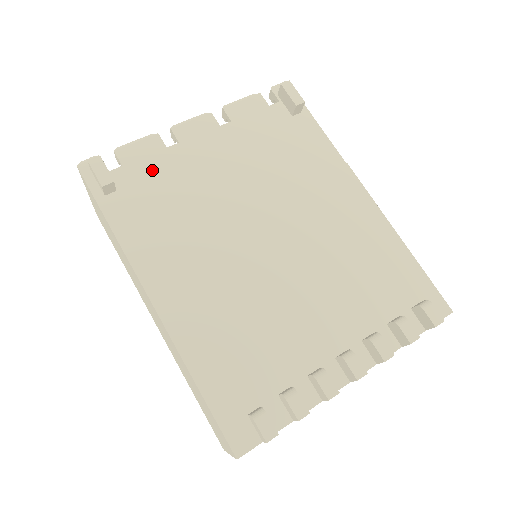
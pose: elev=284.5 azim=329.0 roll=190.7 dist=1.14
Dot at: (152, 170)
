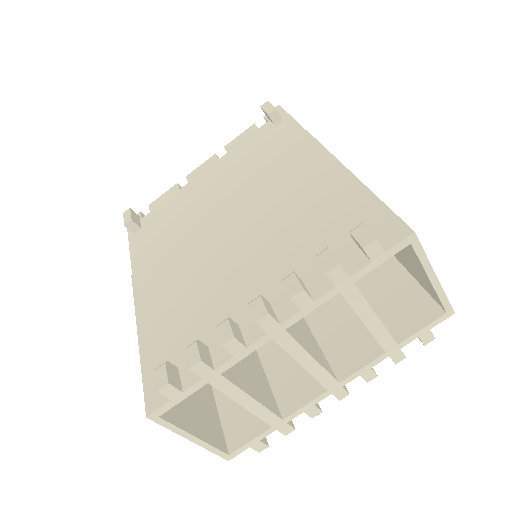
Dot at: (166, 207)
